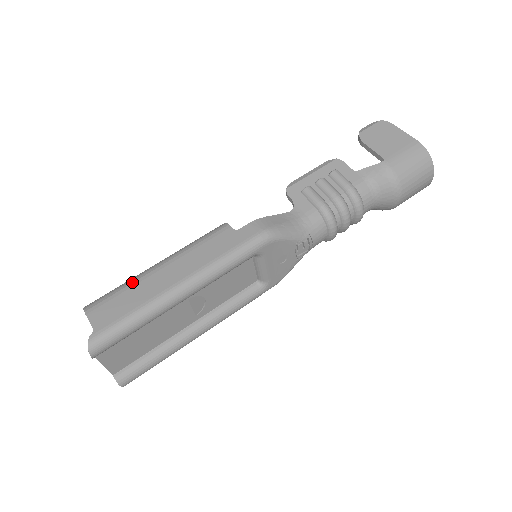
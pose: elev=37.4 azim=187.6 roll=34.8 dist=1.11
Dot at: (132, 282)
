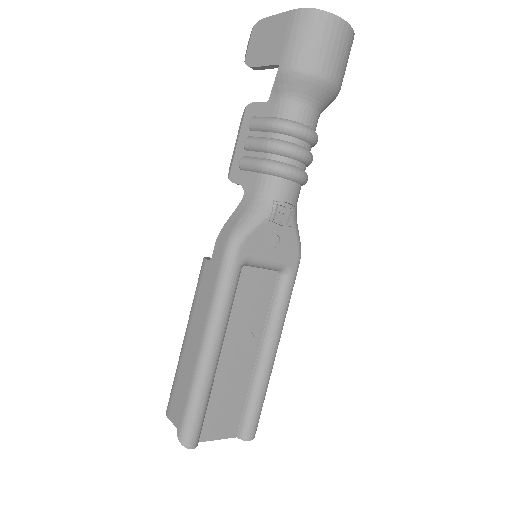
Dot at: (177, 367)
